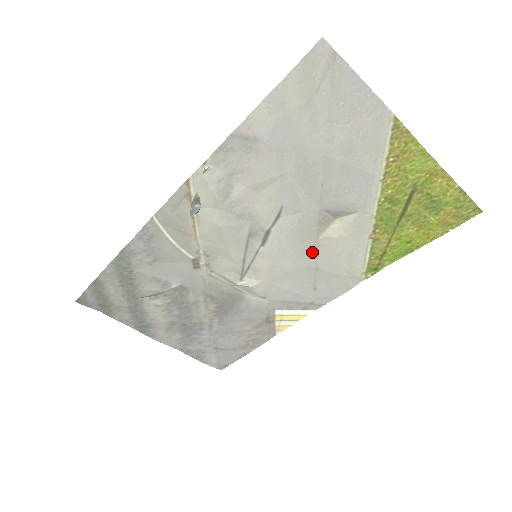
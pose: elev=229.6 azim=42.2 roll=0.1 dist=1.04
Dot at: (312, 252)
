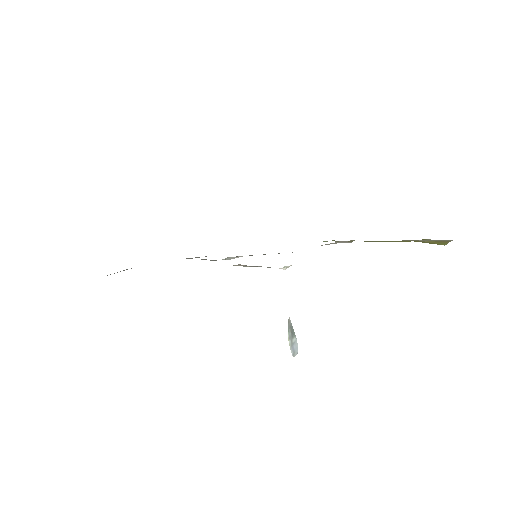
Dot at: occluded
